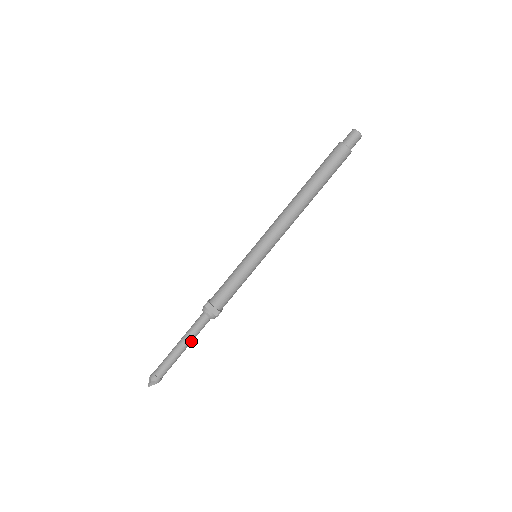
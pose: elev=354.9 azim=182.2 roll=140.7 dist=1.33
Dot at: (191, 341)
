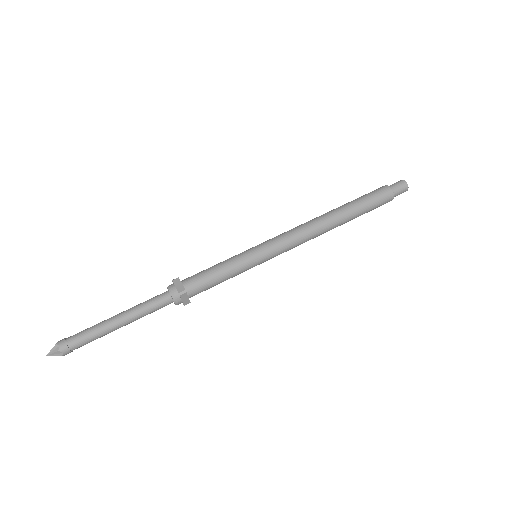
Dot at: (133, 316)
